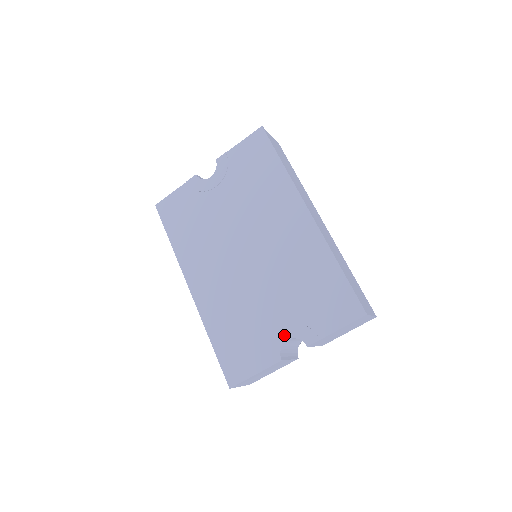
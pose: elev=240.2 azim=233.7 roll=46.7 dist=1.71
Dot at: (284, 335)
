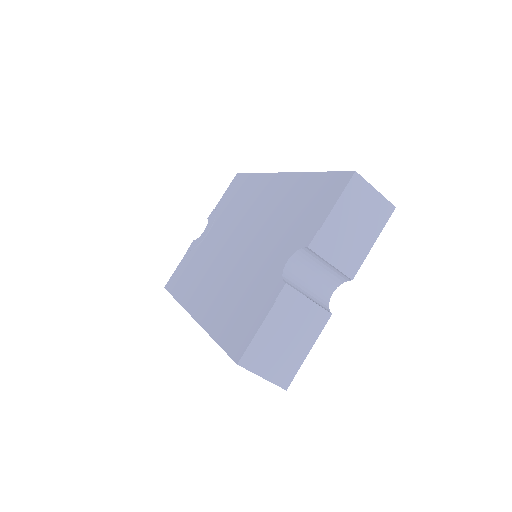
Dot at: (282, 261)
